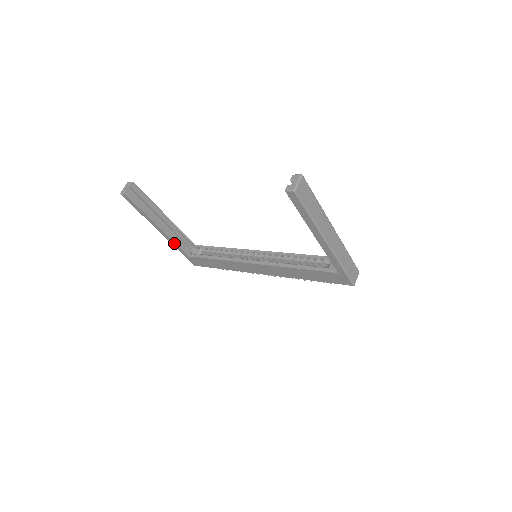
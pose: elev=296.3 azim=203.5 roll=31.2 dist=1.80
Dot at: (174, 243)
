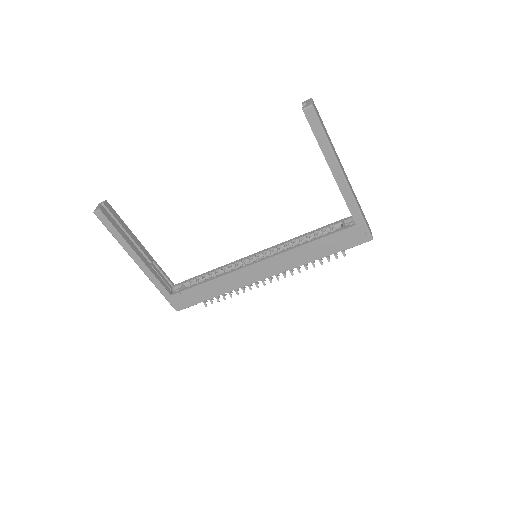
Dot at: (154, 278)
